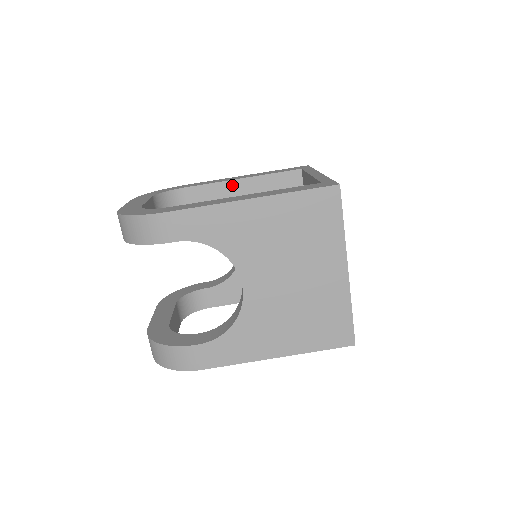
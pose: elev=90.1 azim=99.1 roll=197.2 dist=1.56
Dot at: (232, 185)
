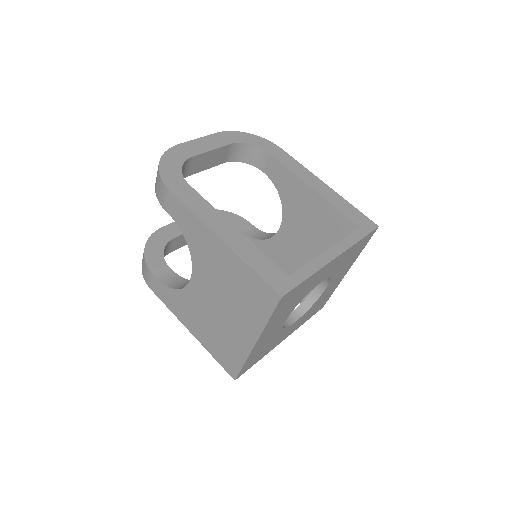
Dot at: (301, 185)
